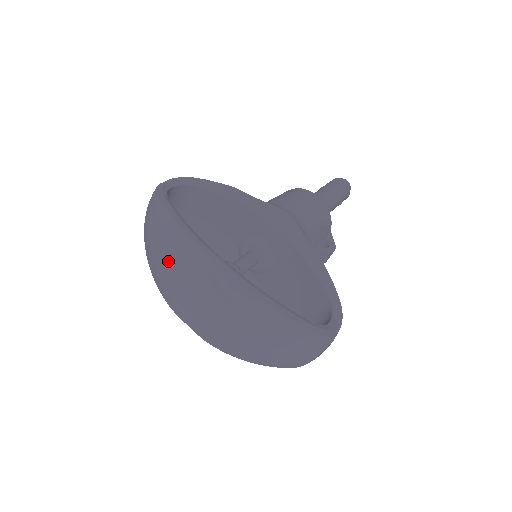
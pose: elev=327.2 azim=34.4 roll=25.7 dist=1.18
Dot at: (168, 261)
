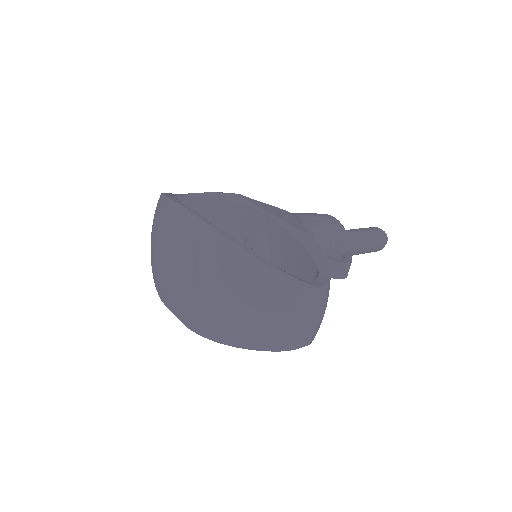
Dot at: (156, 237)
